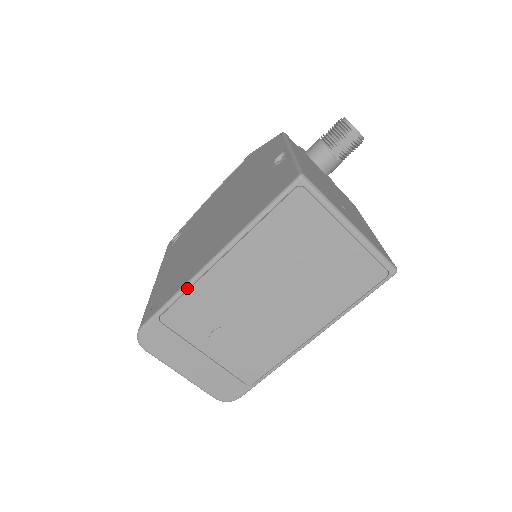
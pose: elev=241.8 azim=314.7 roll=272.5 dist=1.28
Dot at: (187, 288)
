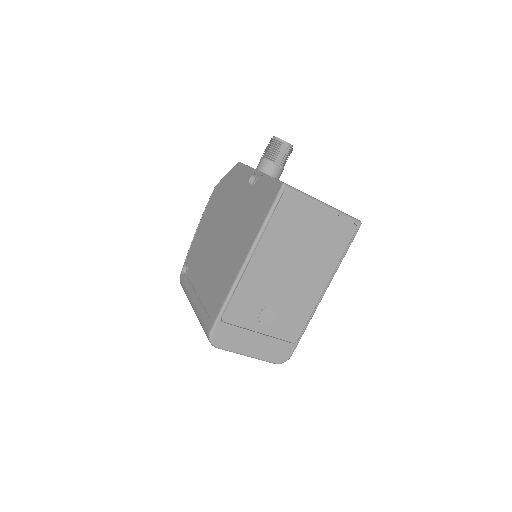
Dot at: (234, 289)
